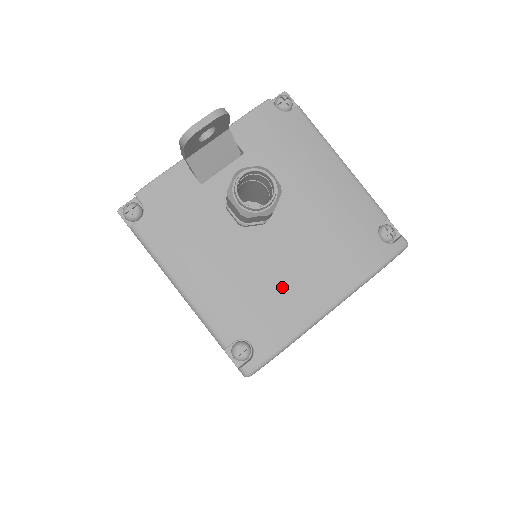
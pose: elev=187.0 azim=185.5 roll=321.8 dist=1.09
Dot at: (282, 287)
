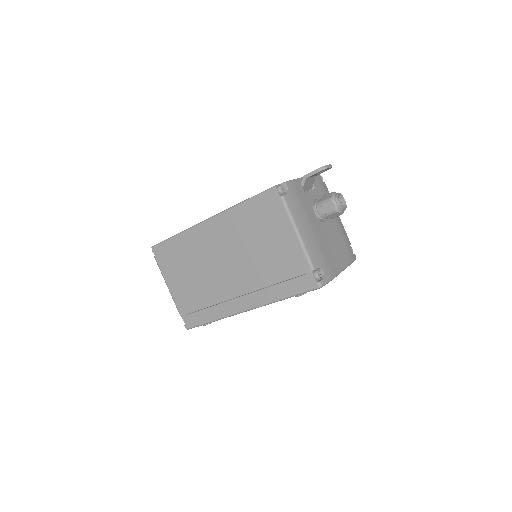
Dot at: (330, 252)
